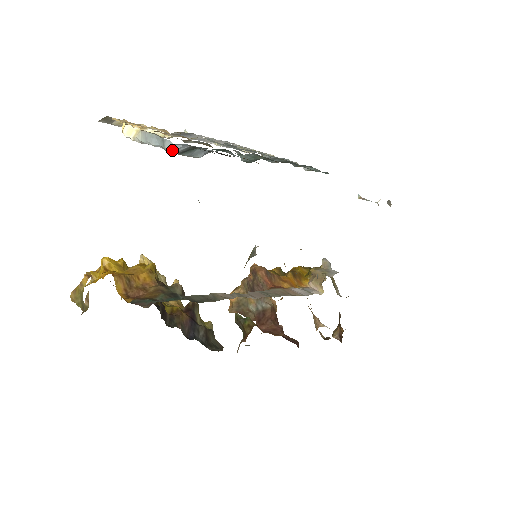
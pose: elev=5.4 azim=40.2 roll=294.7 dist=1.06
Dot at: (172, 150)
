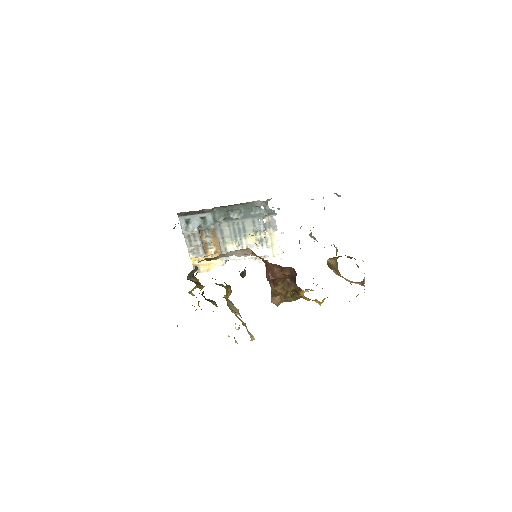
Dot at: (182, 230)
